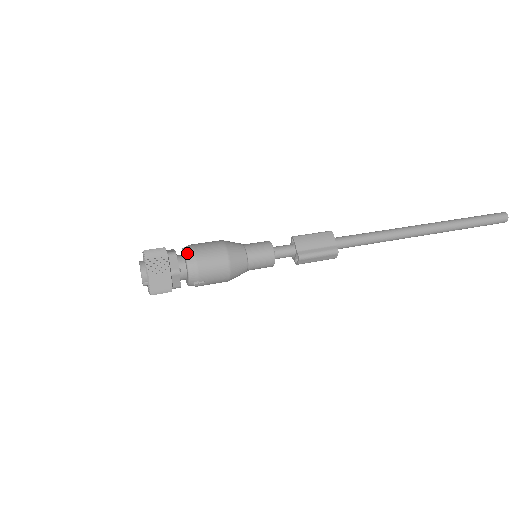
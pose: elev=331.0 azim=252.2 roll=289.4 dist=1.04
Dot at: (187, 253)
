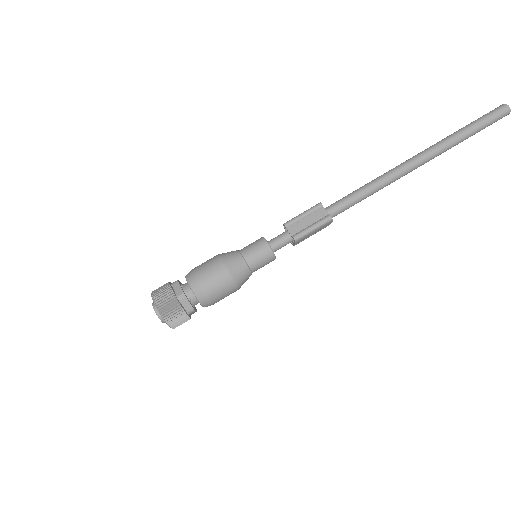
Dot at: (204, 306)
